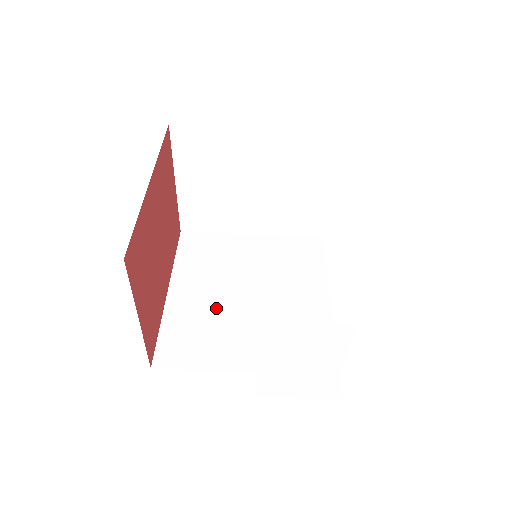
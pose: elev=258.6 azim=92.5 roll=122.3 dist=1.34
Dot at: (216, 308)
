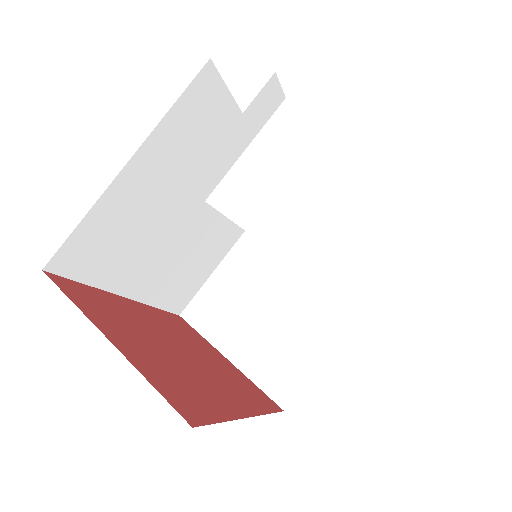
Dot at: occluded
